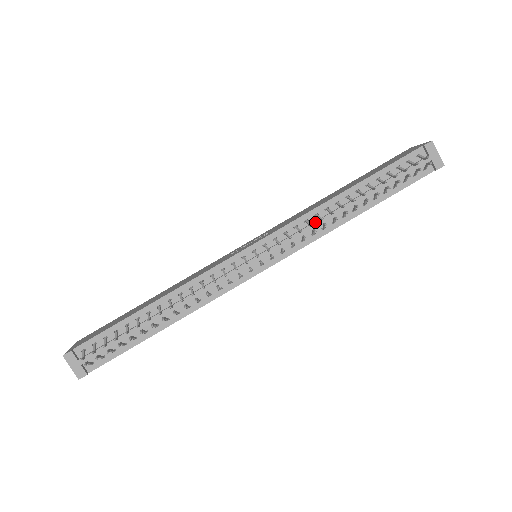
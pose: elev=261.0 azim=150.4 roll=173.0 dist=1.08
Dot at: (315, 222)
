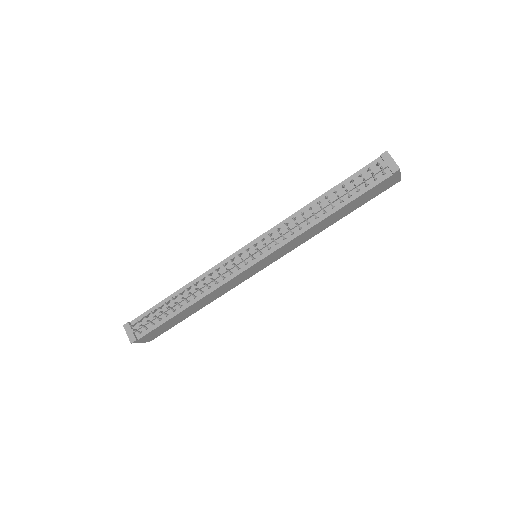
Dot at: (292, 224)
